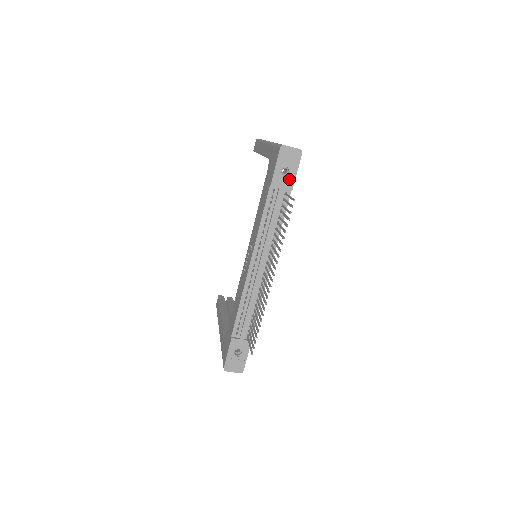
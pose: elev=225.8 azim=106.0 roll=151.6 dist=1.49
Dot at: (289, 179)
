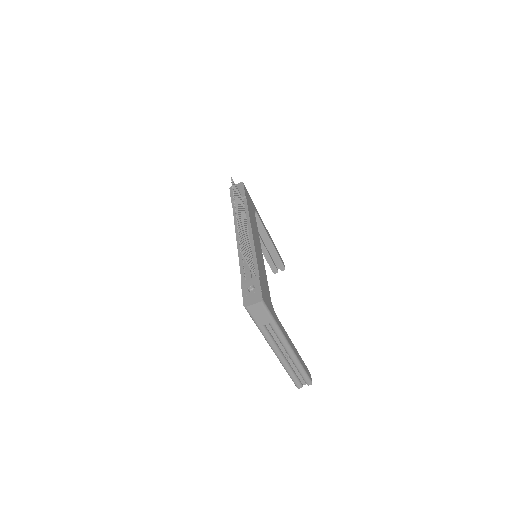
Dot at: (241, 194)
